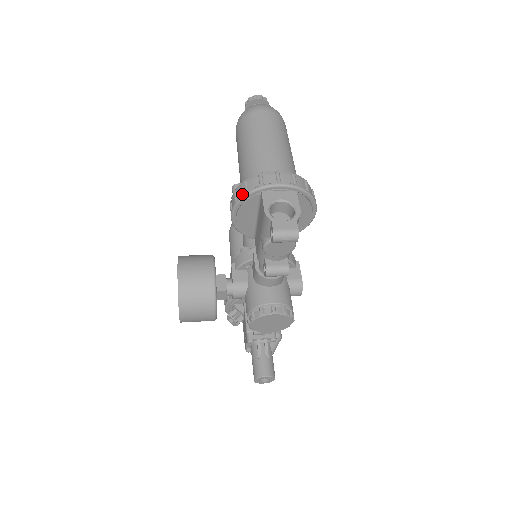
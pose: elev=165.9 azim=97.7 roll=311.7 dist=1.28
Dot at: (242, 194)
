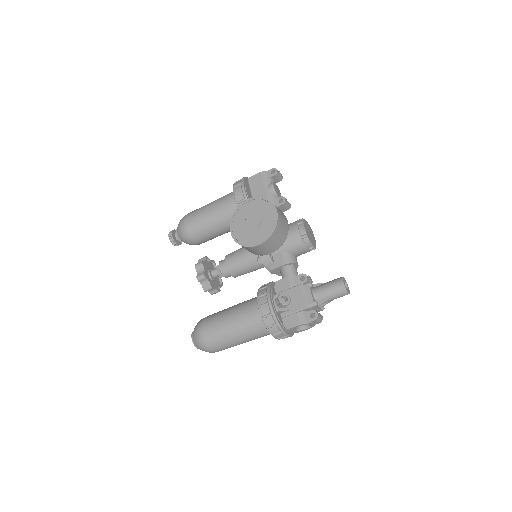
Dot at: (241, 180)
